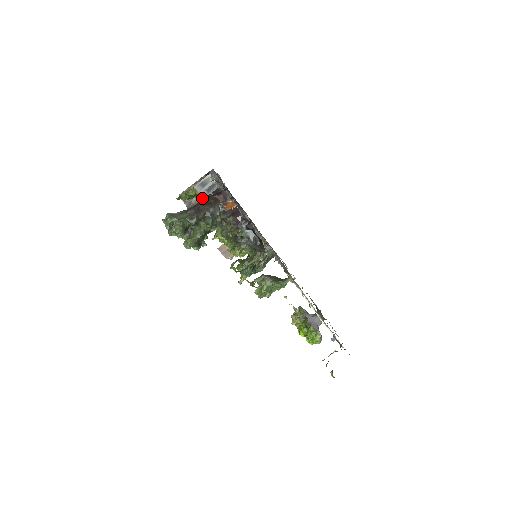
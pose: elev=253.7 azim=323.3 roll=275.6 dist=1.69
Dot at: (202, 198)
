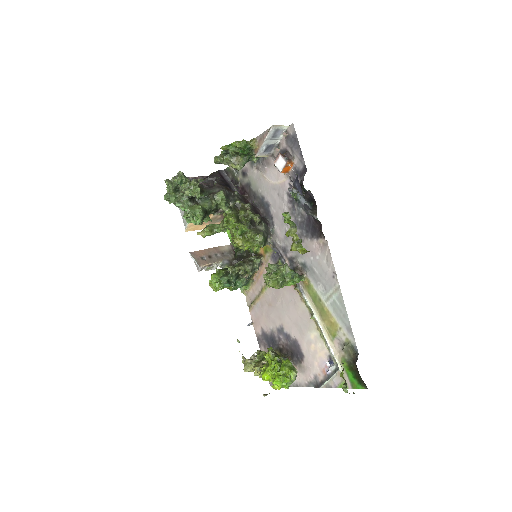
Dot at: (241, 163)
